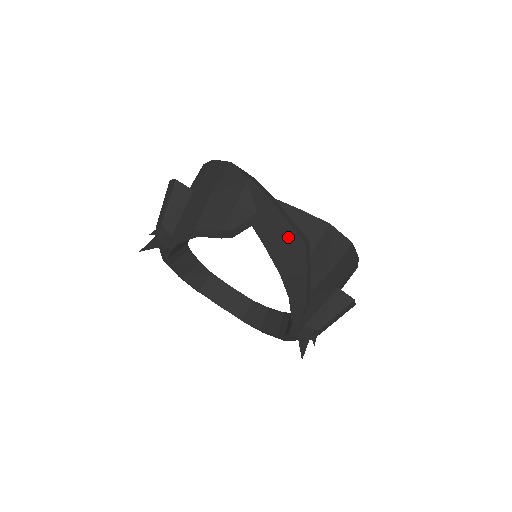
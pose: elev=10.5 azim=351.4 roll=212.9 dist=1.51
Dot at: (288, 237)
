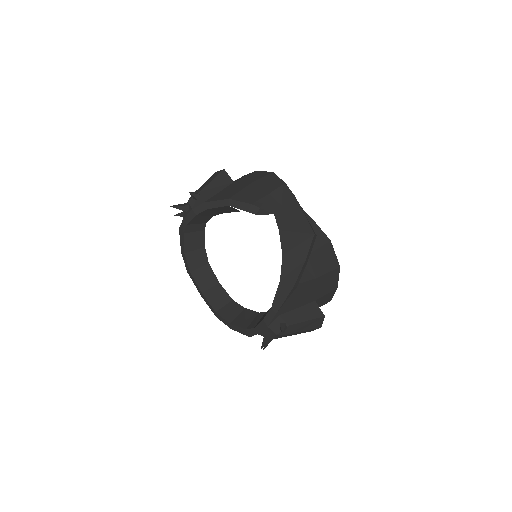
Dot at: (302, 227)
